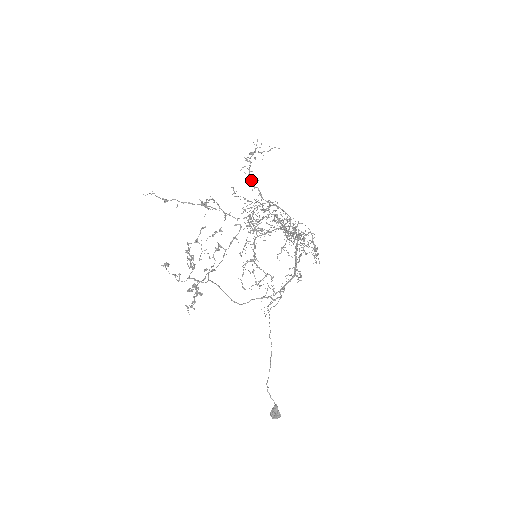
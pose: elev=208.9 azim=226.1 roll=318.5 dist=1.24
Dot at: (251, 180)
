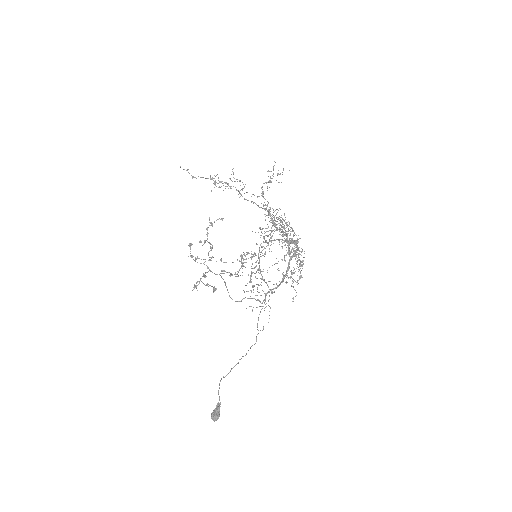
Dot at: occluded
